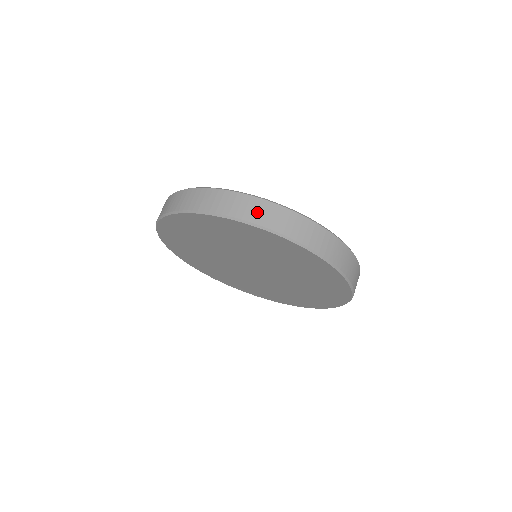
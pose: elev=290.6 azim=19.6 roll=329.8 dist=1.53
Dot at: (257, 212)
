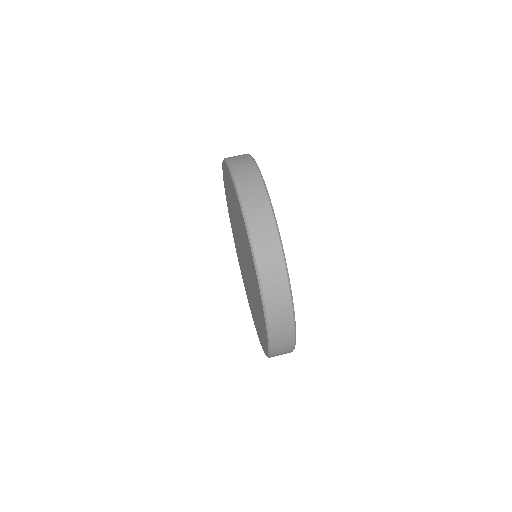
Dot at: (236, 156)
